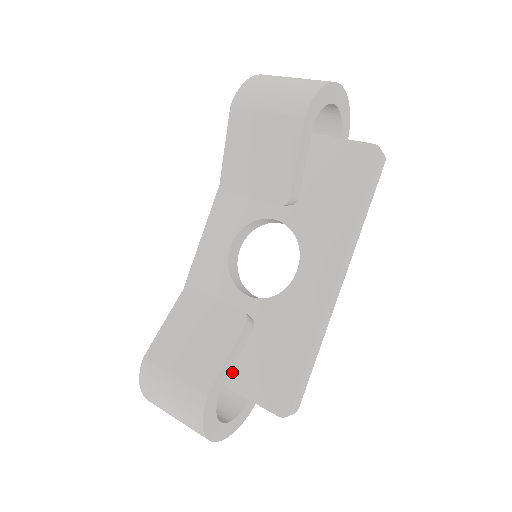
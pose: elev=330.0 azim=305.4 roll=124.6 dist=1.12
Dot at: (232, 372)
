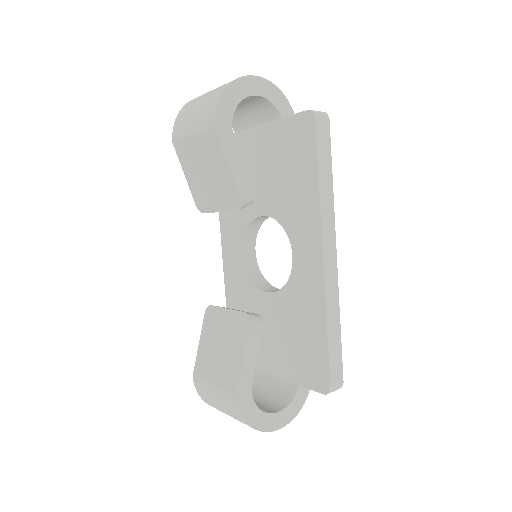
Dot at: (279, 364)
